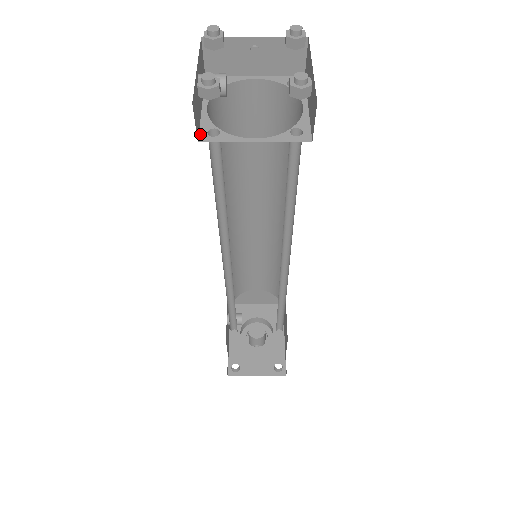
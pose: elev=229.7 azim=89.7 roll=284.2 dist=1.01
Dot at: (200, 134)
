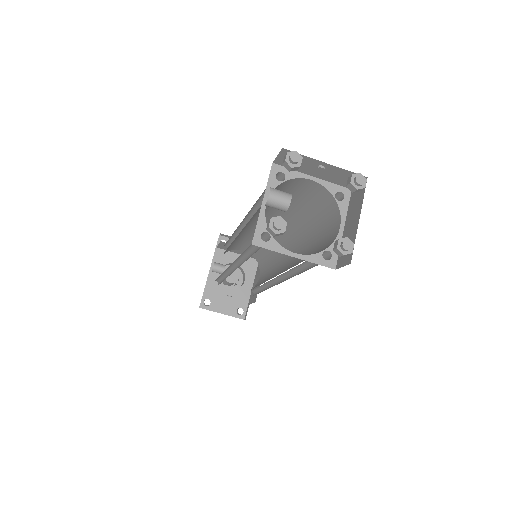
Dot at: (255, 235)
